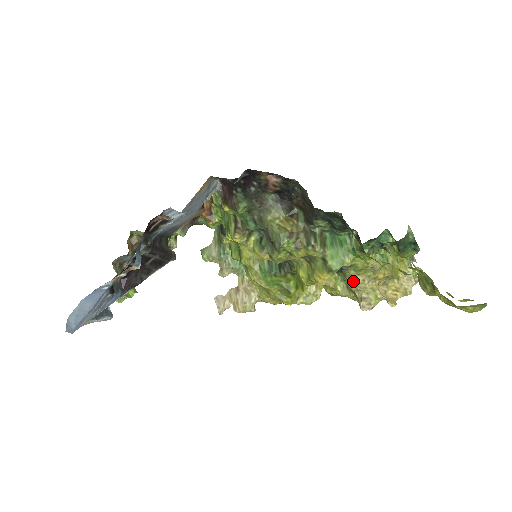
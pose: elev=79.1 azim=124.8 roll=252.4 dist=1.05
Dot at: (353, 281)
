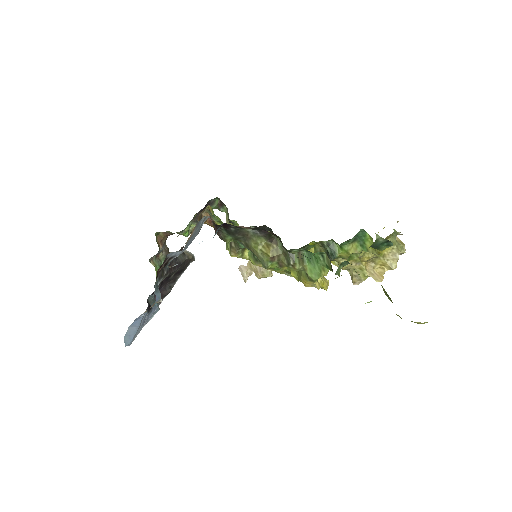
Dot at: occluded
